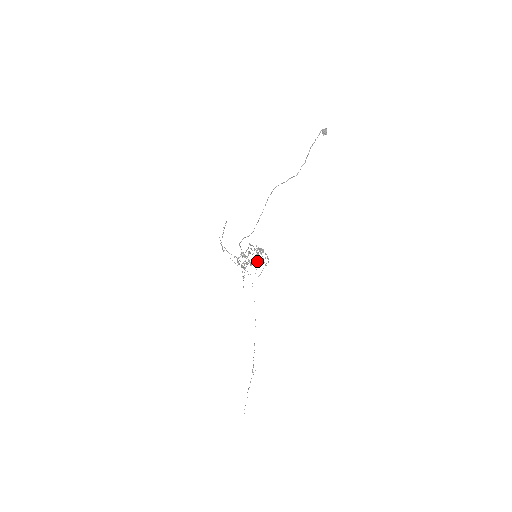
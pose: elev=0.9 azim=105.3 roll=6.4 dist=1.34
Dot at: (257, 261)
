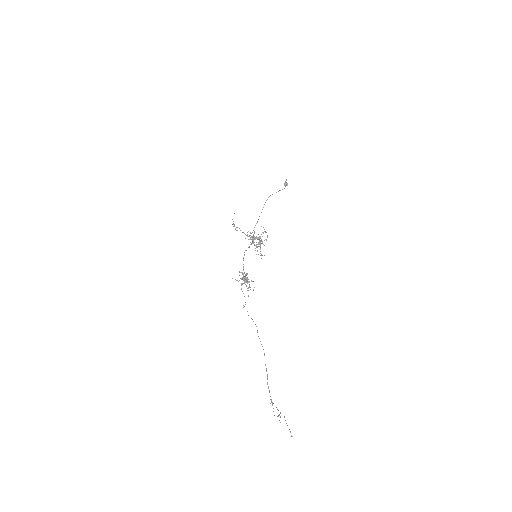
Dot at: occluded
